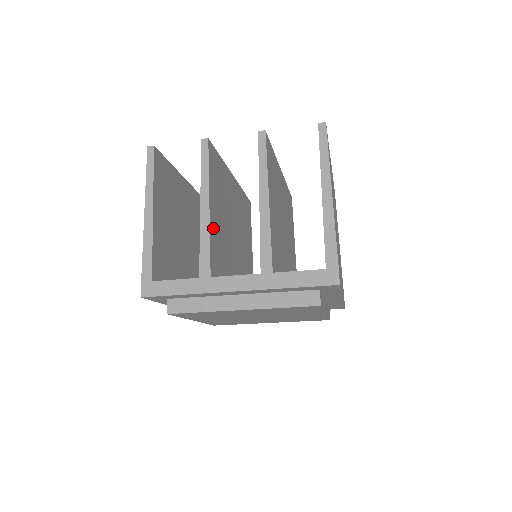
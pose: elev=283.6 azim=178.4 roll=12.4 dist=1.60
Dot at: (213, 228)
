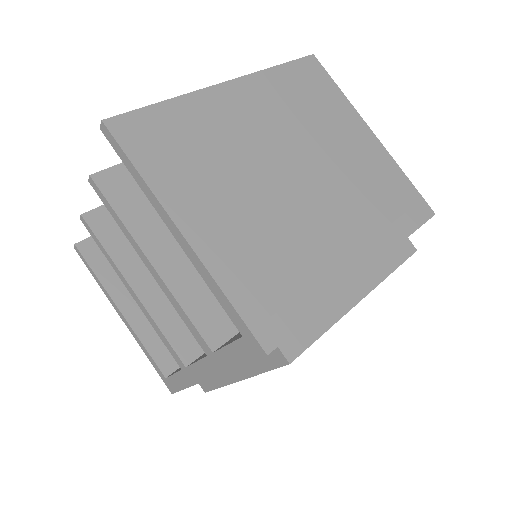
Dot at: (159, 304)
